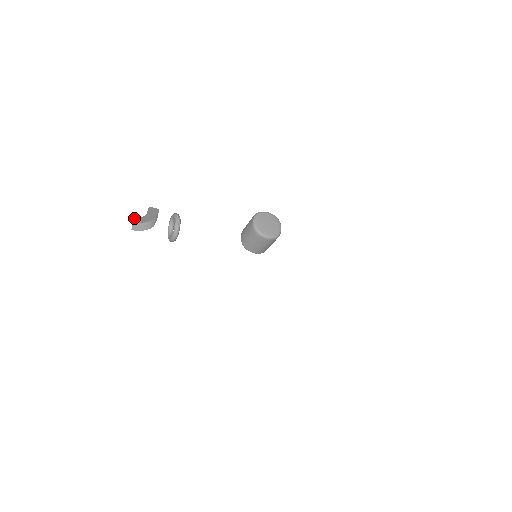
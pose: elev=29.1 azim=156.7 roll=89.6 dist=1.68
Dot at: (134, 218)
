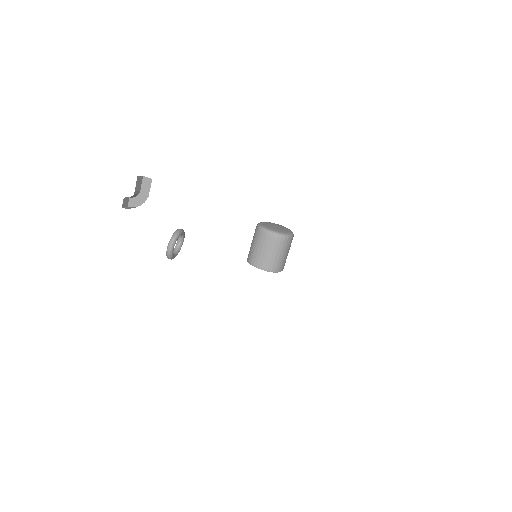
Dot at: (129, 199)
